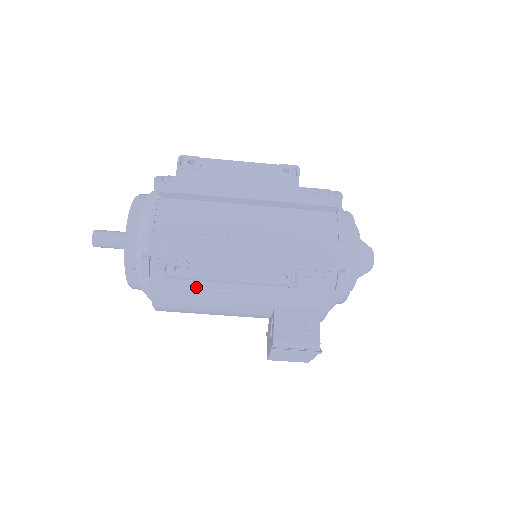
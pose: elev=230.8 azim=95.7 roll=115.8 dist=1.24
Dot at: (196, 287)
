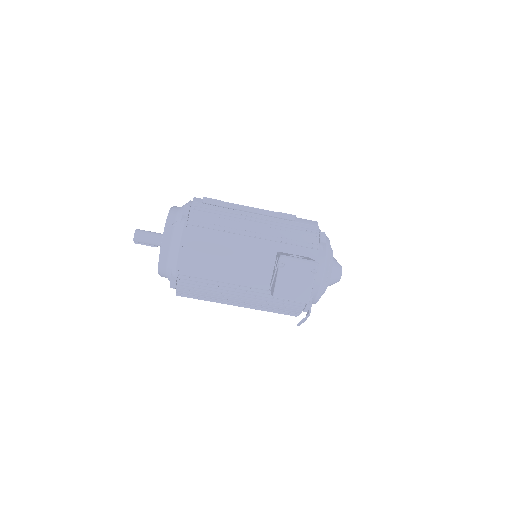
Dot at: (221, 227)
